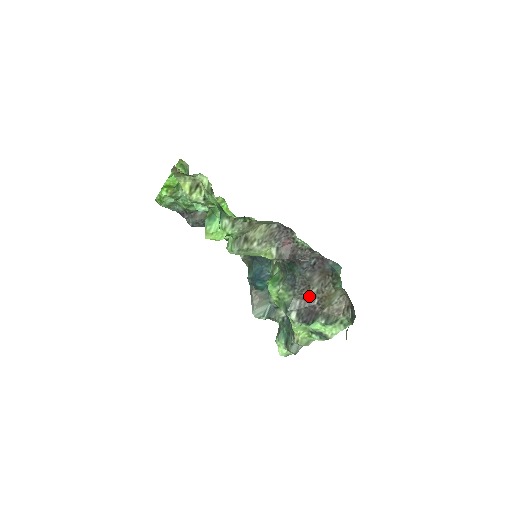
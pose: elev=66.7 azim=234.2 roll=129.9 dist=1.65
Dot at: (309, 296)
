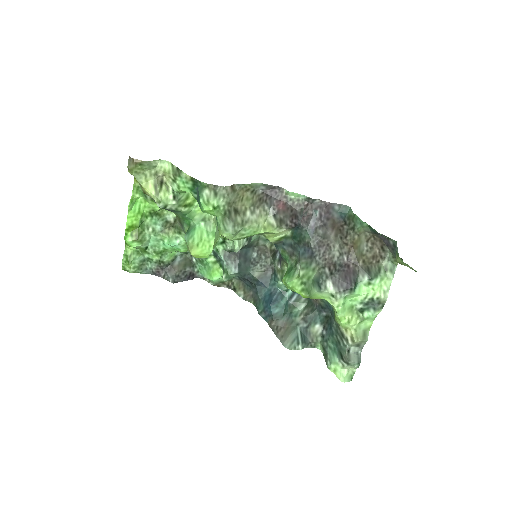
Dot at: (334, 257)
